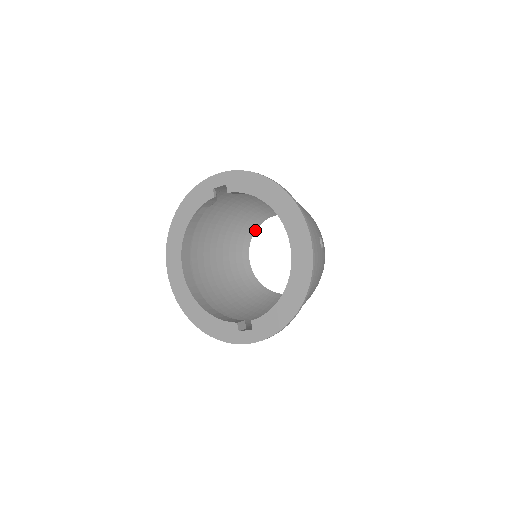
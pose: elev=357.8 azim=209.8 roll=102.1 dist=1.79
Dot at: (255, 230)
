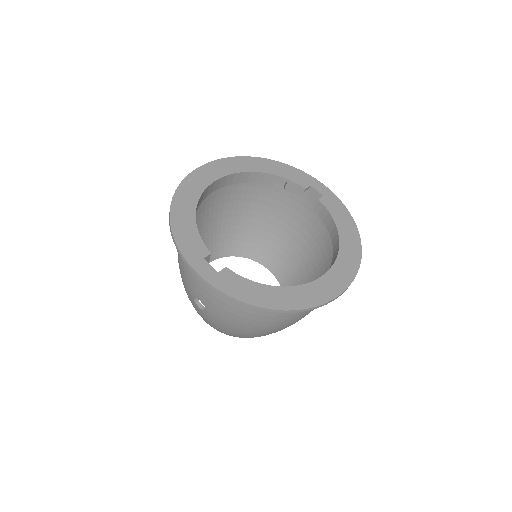
Dot at: (242, 256)
